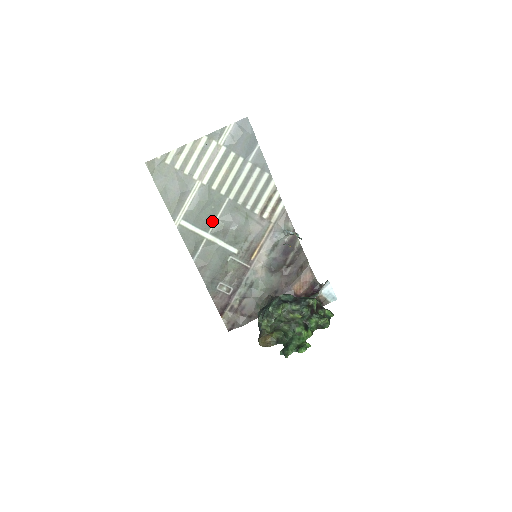
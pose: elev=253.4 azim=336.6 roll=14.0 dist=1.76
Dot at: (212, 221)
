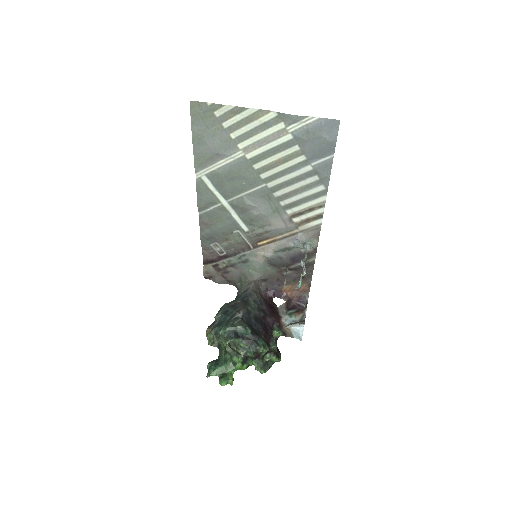
Dot at: (236, 194)
